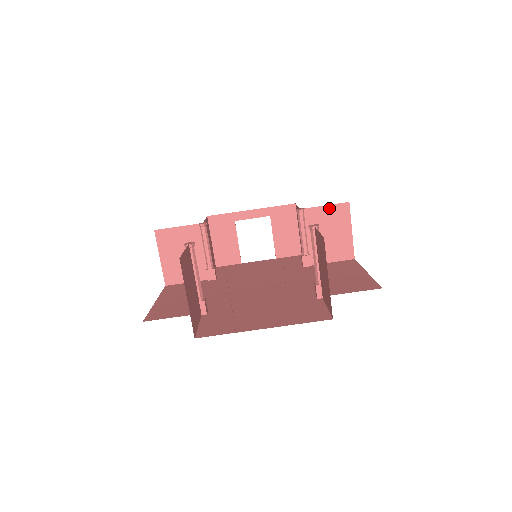
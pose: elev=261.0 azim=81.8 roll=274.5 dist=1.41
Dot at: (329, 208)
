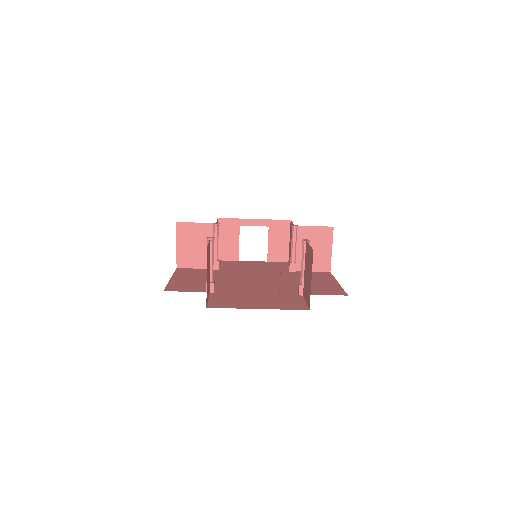
Dot at: (317, 229)
